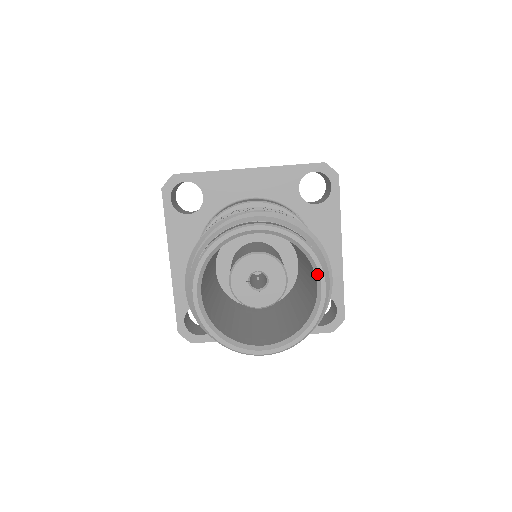
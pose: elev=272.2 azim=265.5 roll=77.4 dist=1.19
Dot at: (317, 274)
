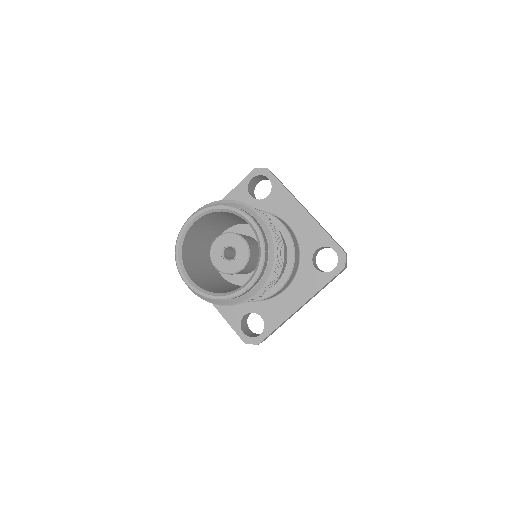
Dot at: (242, 217)
